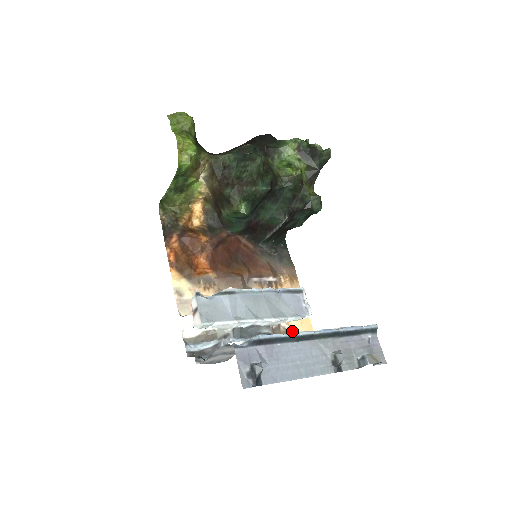
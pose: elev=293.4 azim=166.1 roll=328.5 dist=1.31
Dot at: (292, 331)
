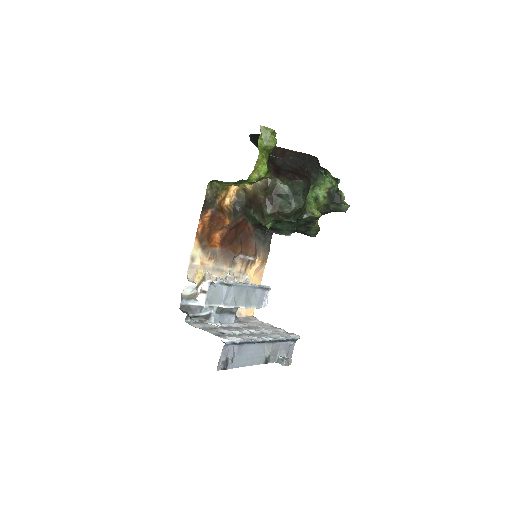
Dot at: occluded
